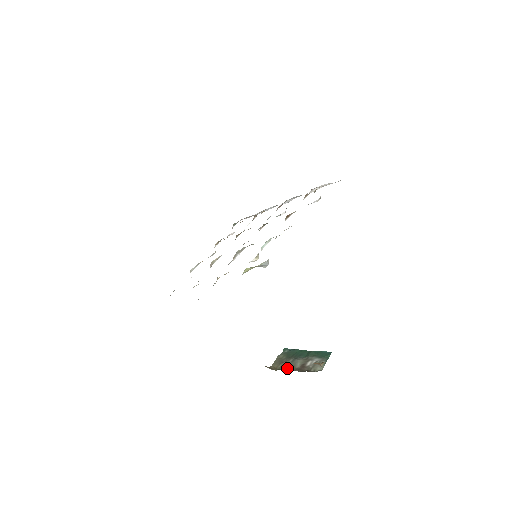
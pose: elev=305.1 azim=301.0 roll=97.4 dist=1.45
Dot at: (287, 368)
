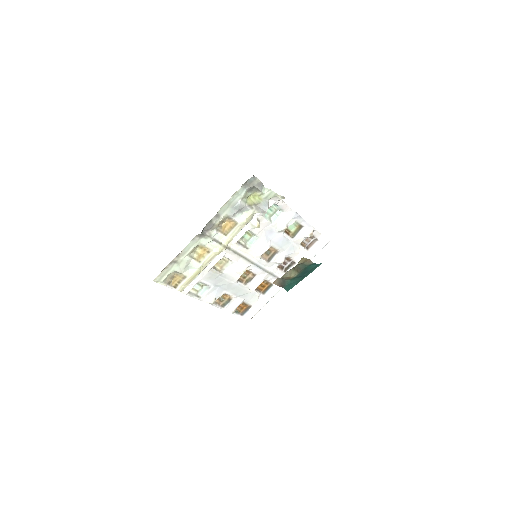
Dot at: occluded
